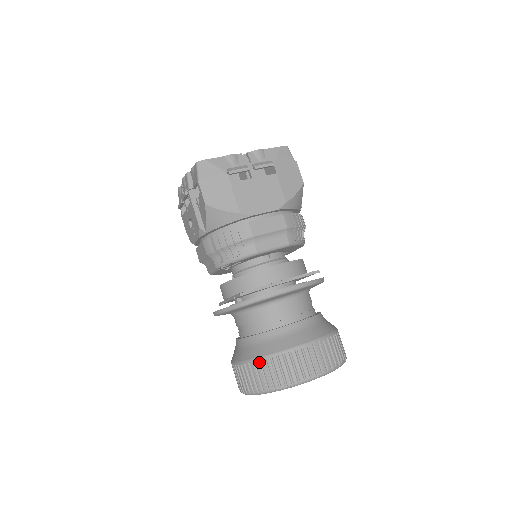
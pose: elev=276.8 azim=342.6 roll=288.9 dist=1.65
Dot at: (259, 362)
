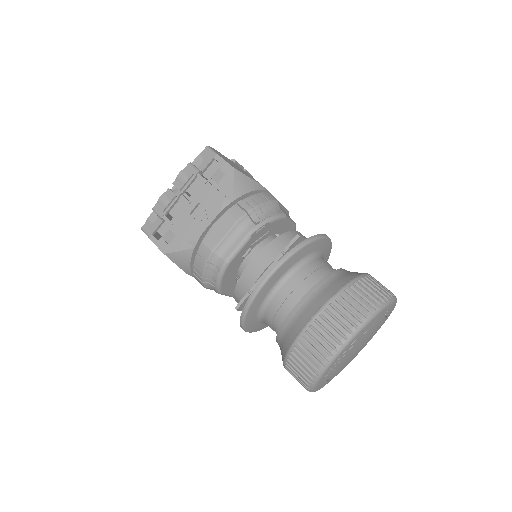
Dot at: (350, 288)
